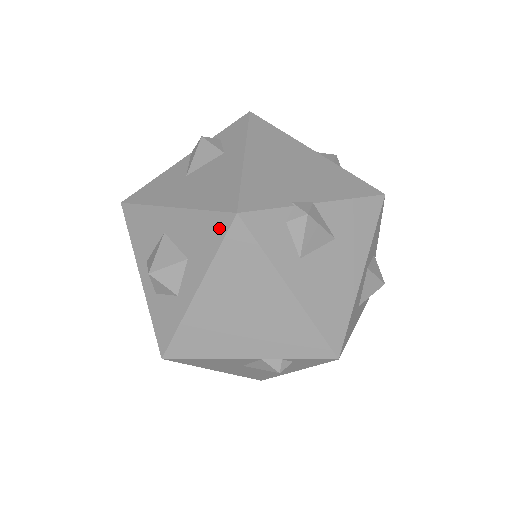
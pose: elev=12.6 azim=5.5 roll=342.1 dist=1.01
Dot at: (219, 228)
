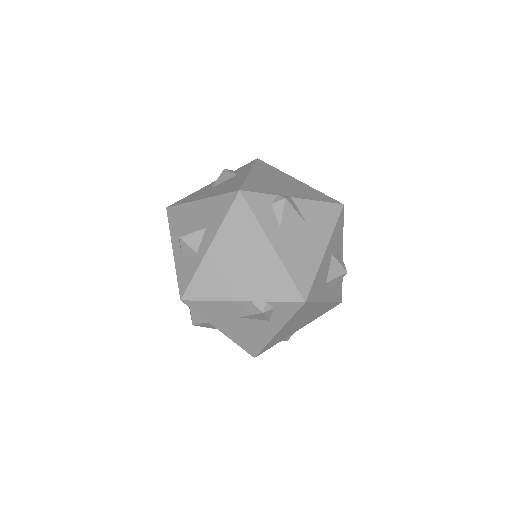
Dot at: (228, 202)
